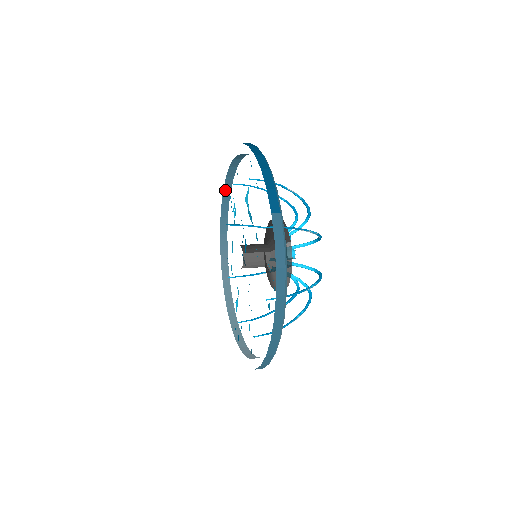
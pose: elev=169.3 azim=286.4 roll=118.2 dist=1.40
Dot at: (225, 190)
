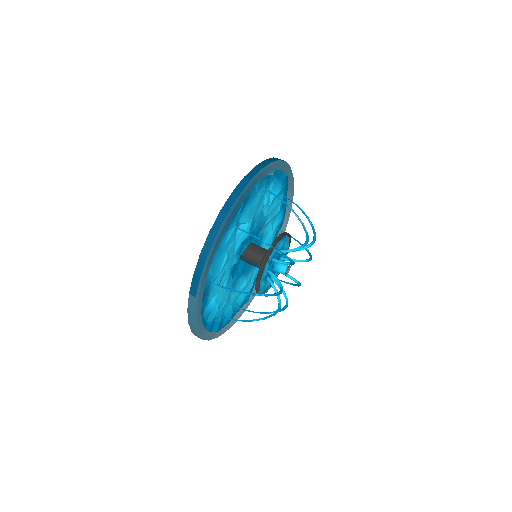
Dot at: occluded
